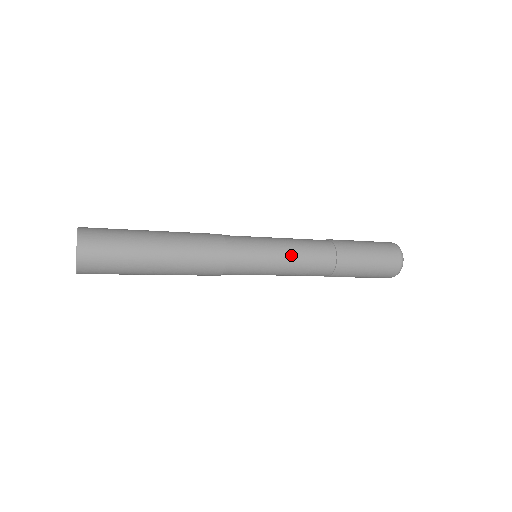
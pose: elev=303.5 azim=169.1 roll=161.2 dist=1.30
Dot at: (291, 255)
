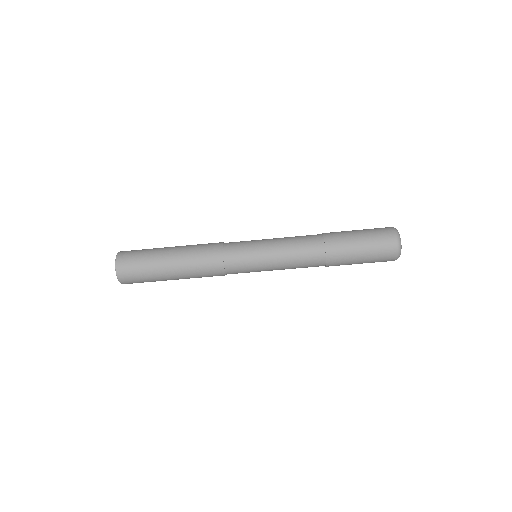
Dot at: (280, 250)
